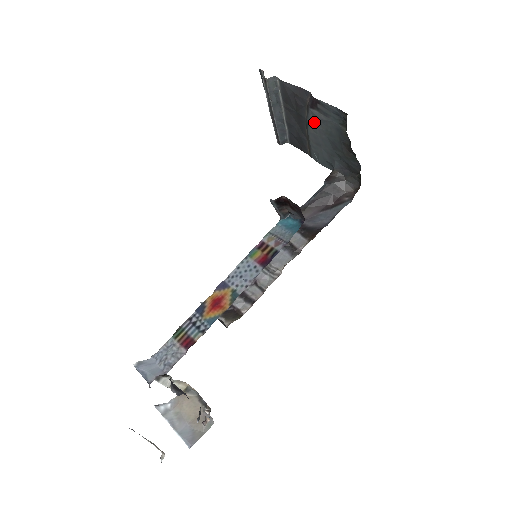
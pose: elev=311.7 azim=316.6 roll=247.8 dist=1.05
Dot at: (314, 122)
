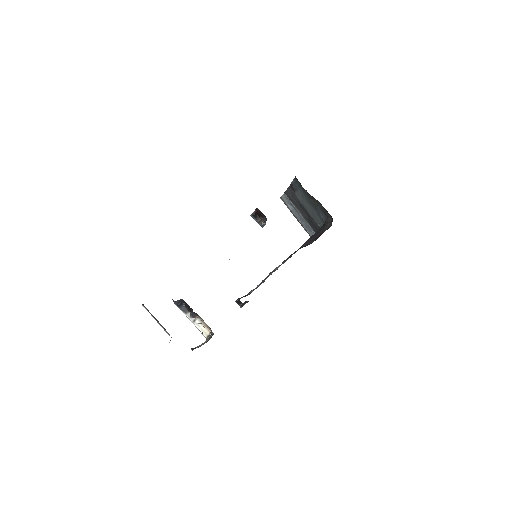
Dot at: (301, 200)
